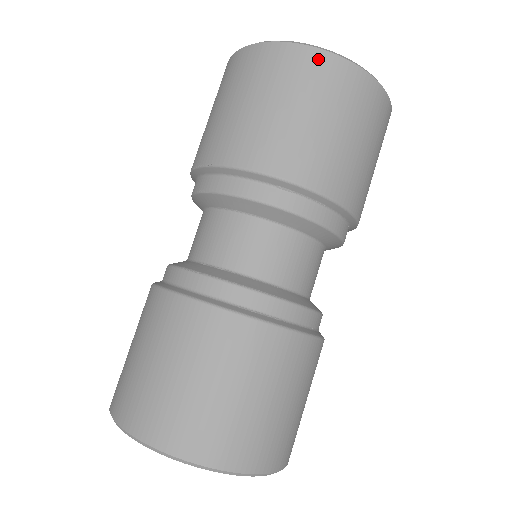
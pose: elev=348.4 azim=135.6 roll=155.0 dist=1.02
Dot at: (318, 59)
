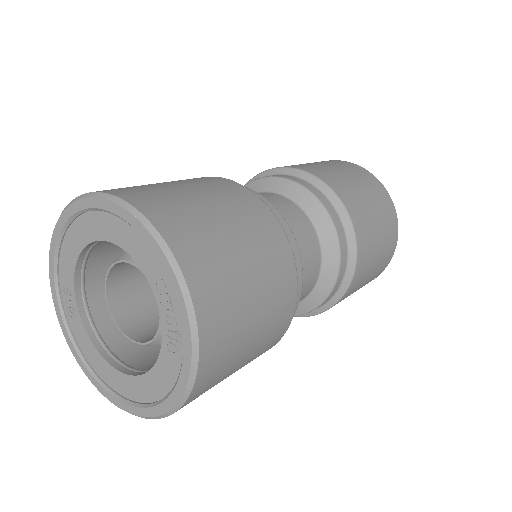
Dot at: (370, 175)
